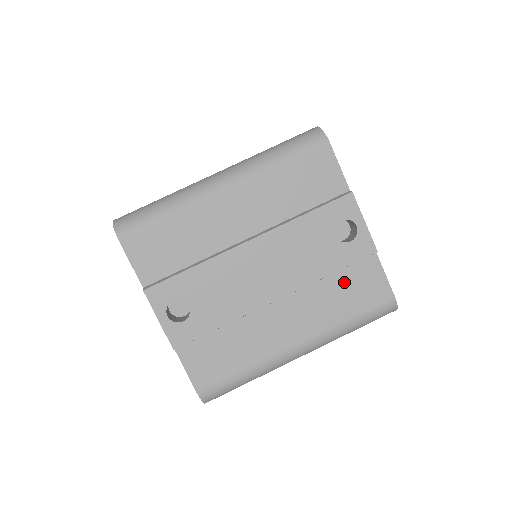
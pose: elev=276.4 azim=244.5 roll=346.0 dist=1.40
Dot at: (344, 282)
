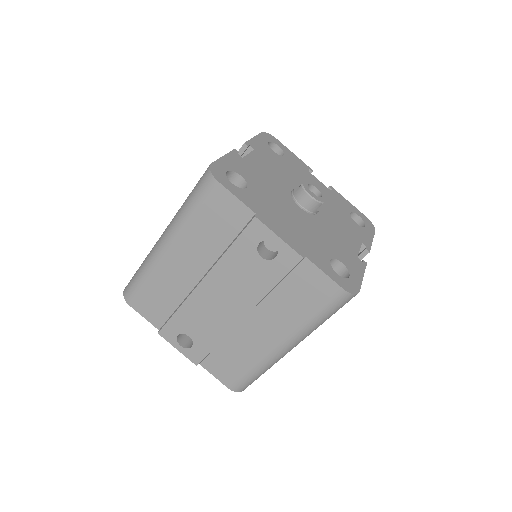
Dot at: (291, 289)
